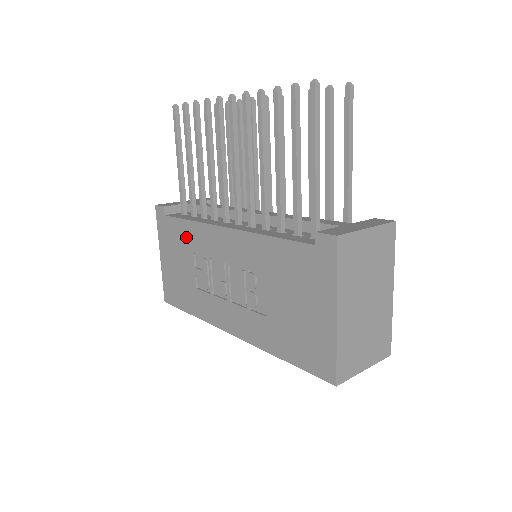
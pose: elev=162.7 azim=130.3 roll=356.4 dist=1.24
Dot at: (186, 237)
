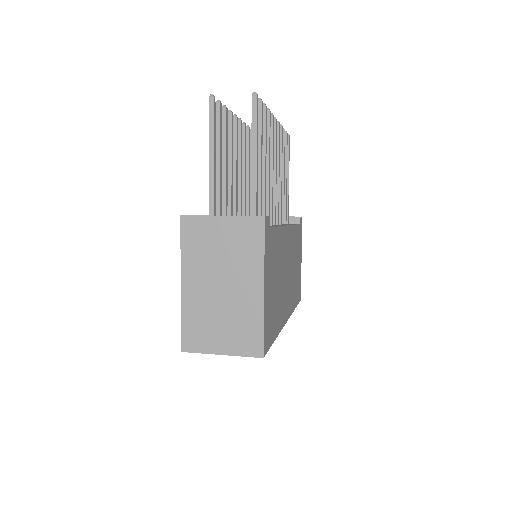
Dot at: occluded
